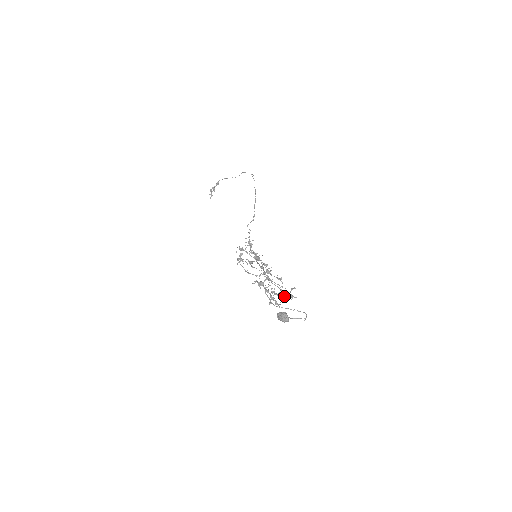
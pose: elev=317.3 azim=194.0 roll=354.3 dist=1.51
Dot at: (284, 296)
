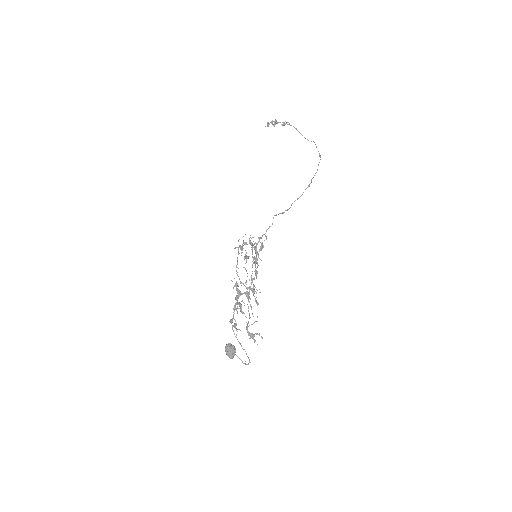
Dot at: (247, 330)
